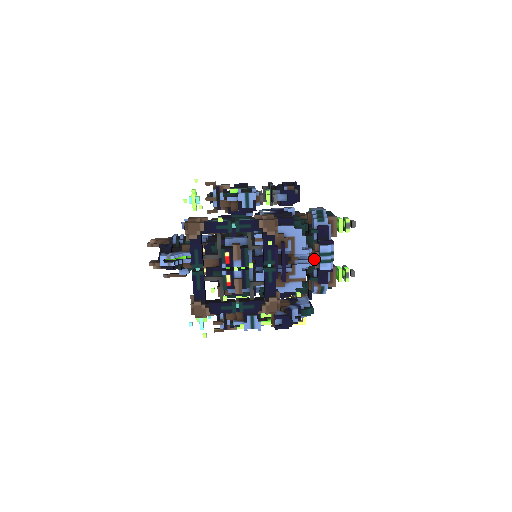
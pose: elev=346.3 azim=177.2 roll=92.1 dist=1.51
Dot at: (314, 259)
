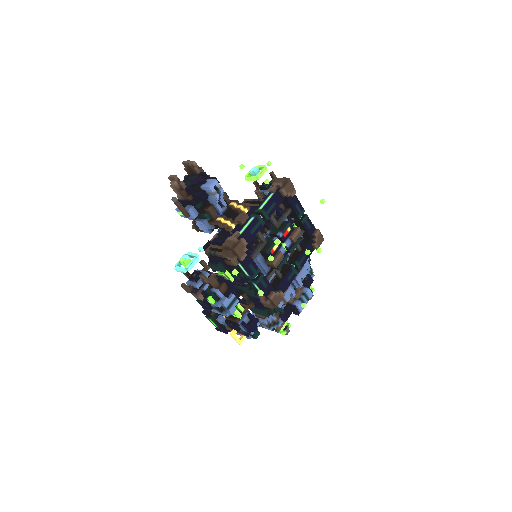
Dot at: occluded
